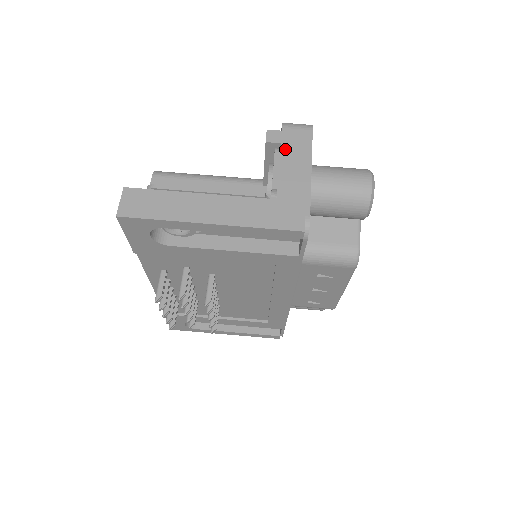
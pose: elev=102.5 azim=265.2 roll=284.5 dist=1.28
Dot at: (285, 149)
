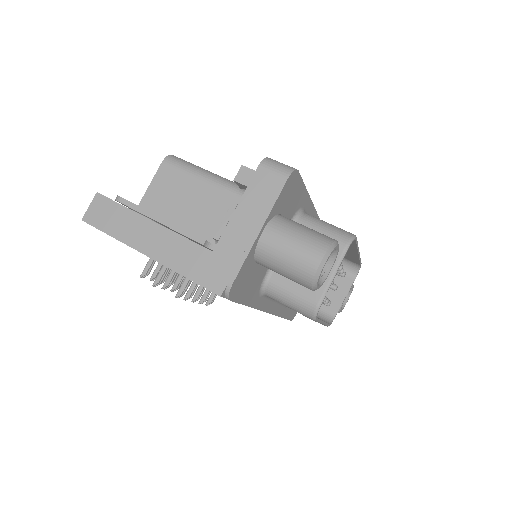
Dot at: (248, 195)
